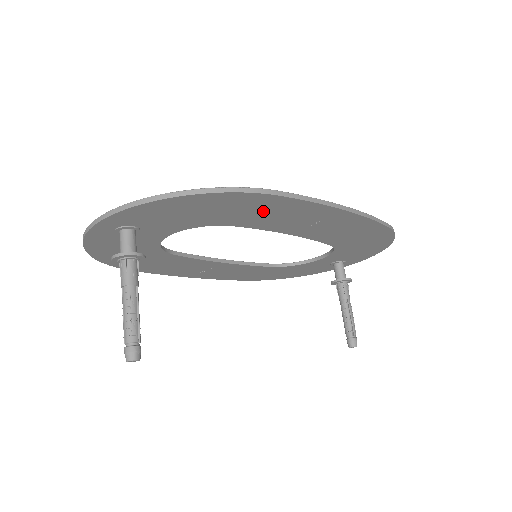
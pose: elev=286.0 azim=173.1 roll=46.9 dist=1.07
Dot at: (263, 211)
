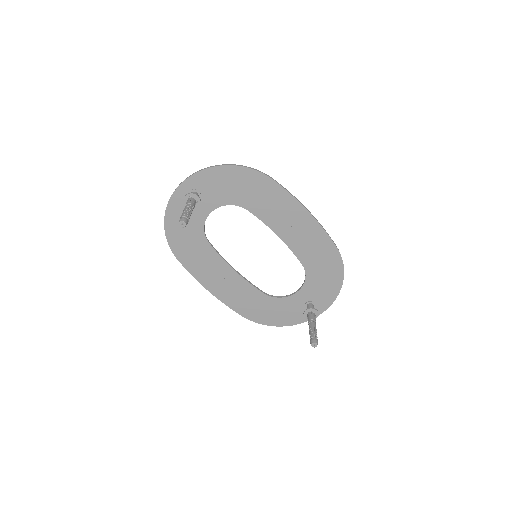
Dot at: (265, 197)
